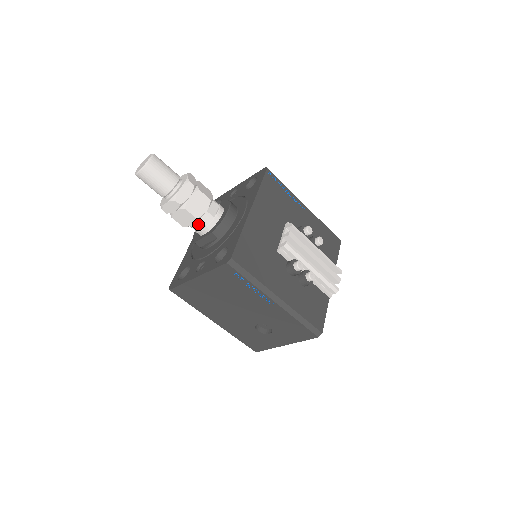
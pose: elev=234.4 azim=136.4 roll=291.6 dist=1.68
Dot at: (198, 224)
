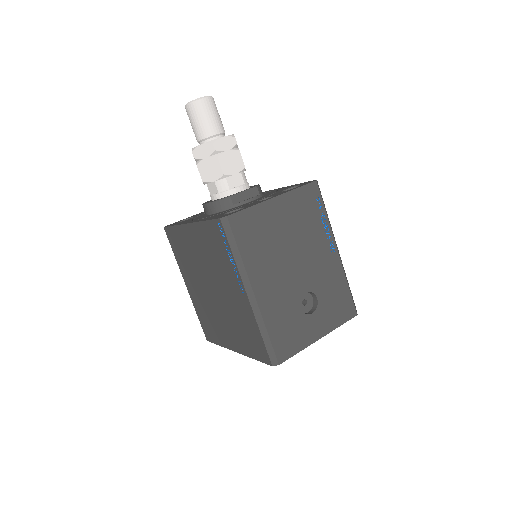
Dot at: (236, 179)
